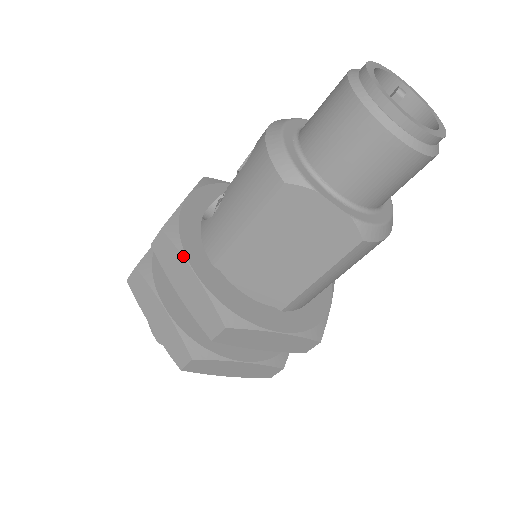
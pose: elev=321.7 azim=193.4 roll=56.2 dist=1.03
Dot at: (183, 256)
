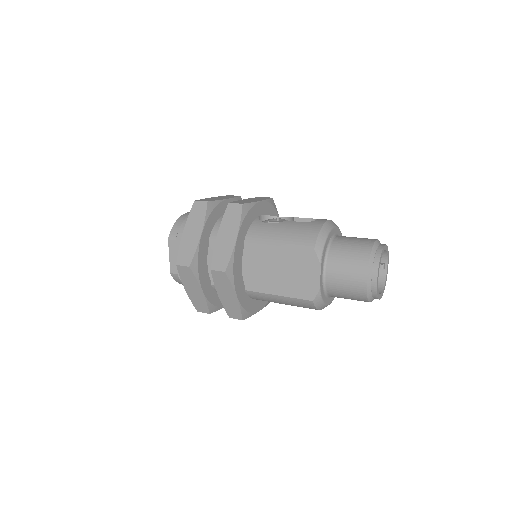
Dot at: (240, 225)
